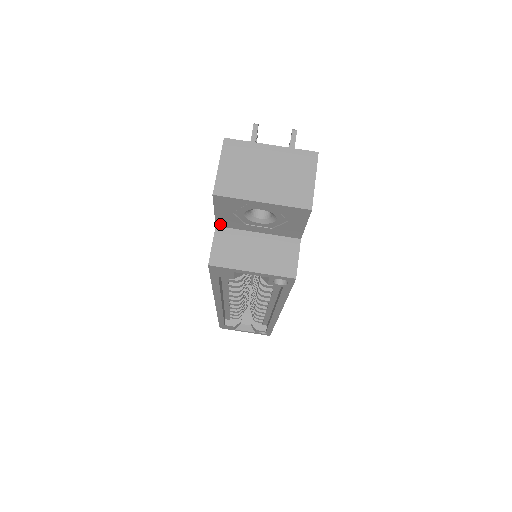
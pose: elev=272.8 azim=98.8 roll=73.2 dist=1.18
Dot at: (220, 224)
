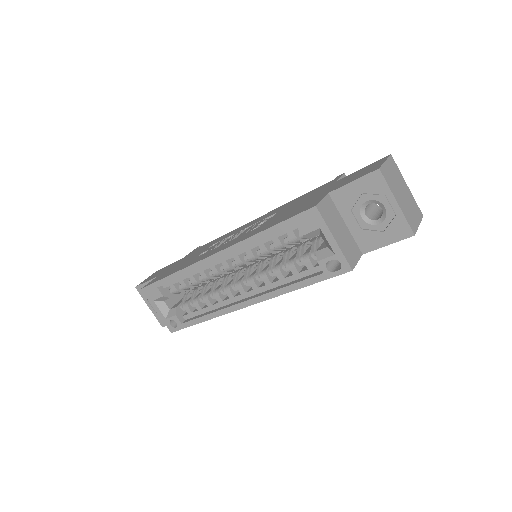
Dot at: (334, 194)
